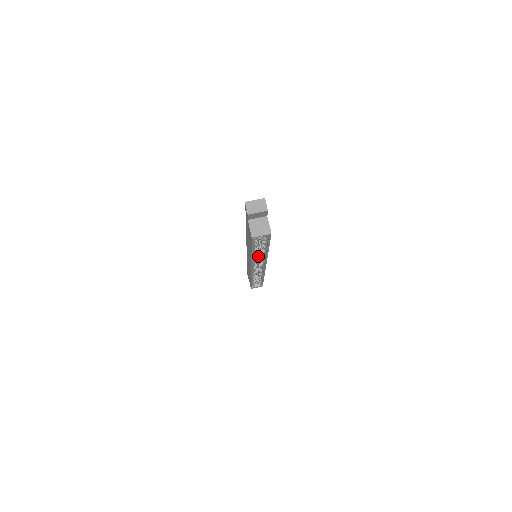
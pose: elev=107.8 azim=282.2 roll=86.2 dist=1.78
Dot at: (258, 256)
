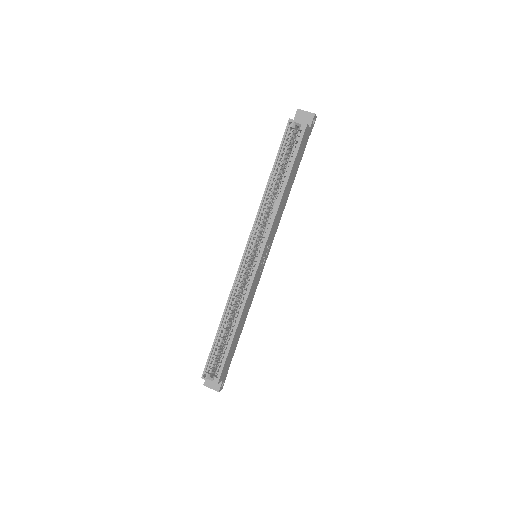
Dot at: (264, 229)
